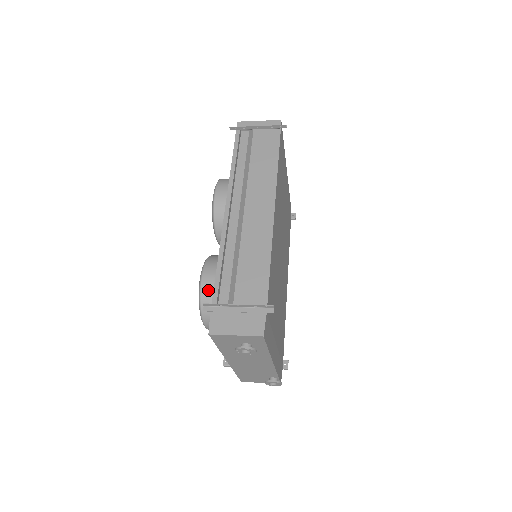
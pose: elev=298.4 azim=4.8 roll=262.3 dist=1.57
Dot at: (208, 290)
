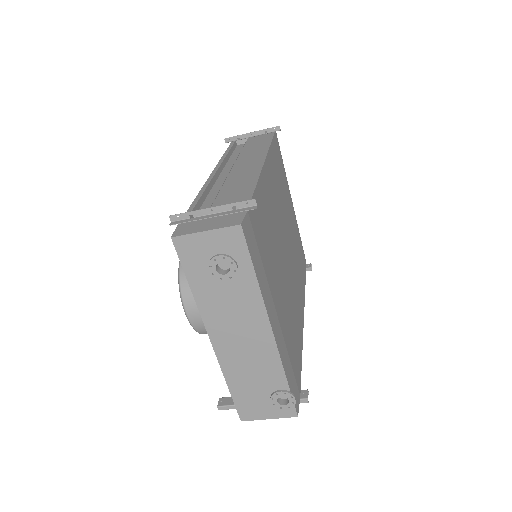
Dot at: occluded
